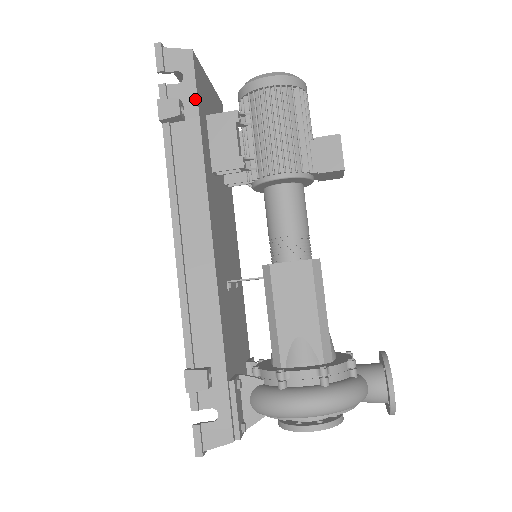
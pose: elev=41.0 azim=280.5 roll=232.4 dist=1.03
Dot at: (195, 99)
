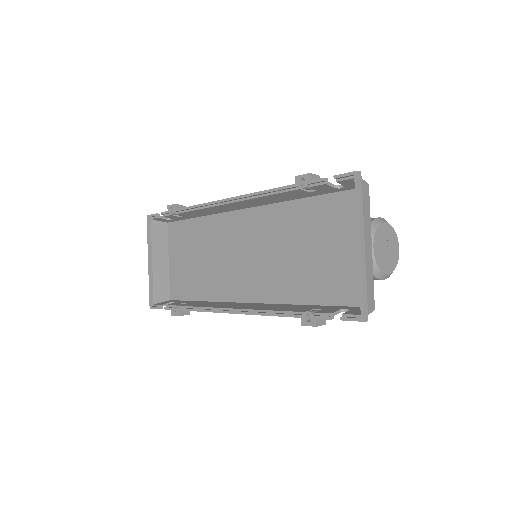
Dot at: occluded
